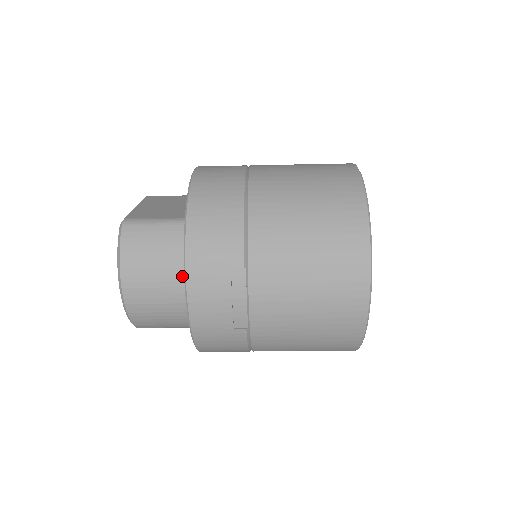
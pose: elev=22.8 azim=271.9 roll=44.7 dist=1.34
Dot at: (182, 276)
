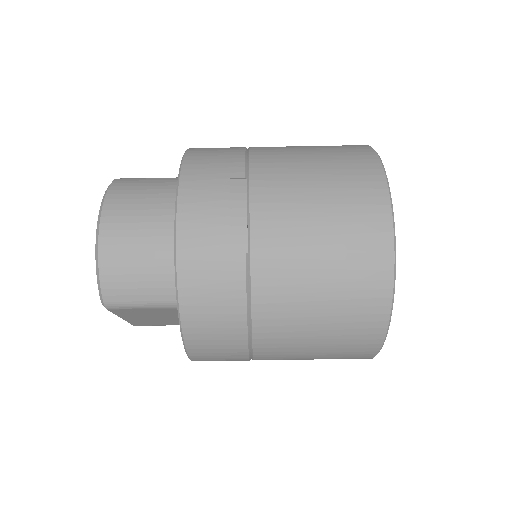
Dot at: (173, 210)
